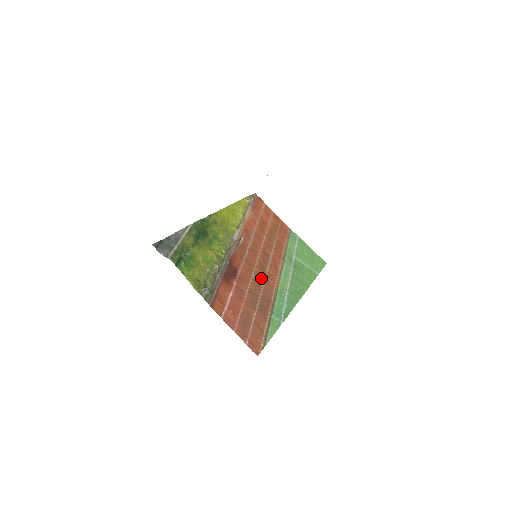
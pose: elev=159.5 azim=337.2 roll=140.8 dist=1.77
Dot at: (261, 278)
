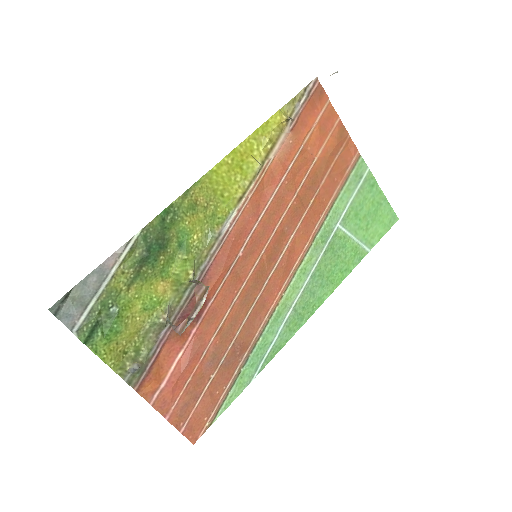
Dot at: (250, 300)
